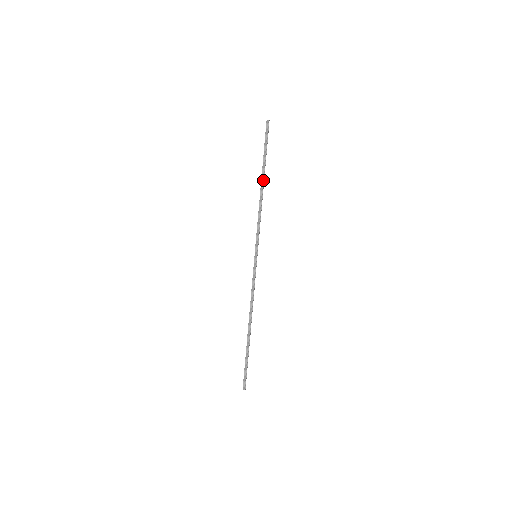
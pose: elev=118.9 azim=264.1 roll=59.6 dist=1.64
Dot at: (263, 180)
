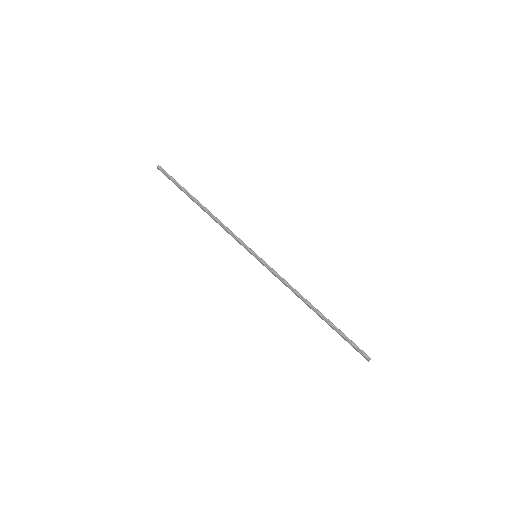
Dot at: (199, 203)
